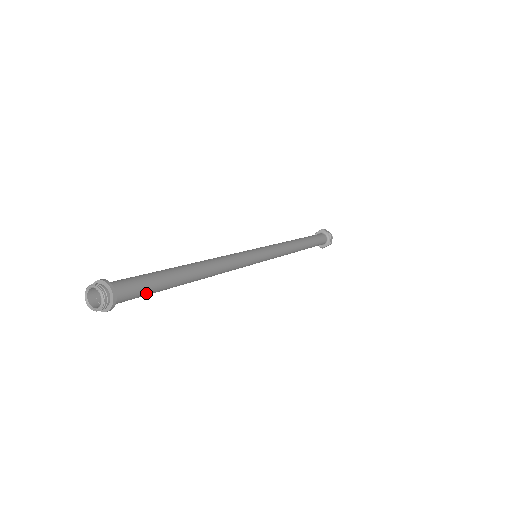
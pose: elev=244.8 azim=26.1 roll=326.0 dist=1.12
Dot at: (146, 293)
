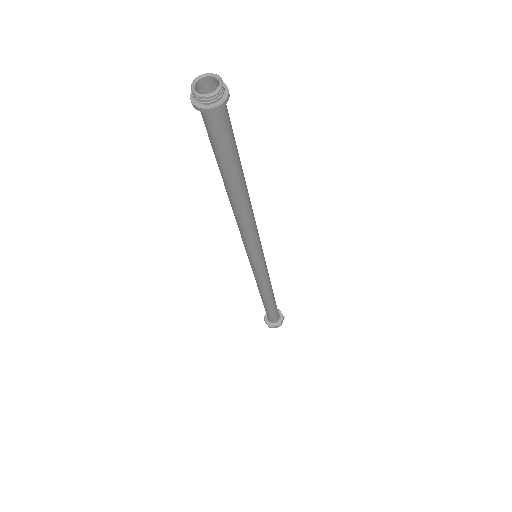
Dot at: (233, 136)
